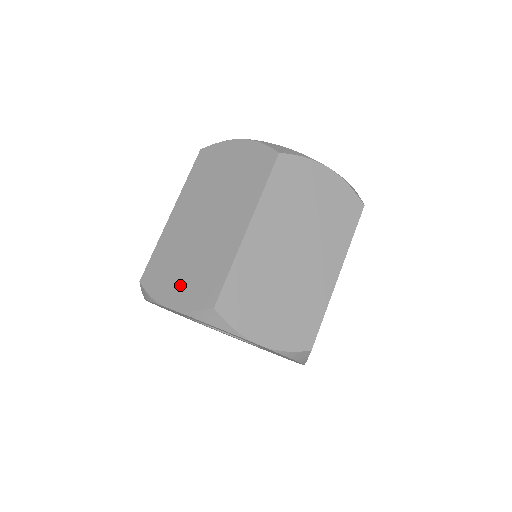
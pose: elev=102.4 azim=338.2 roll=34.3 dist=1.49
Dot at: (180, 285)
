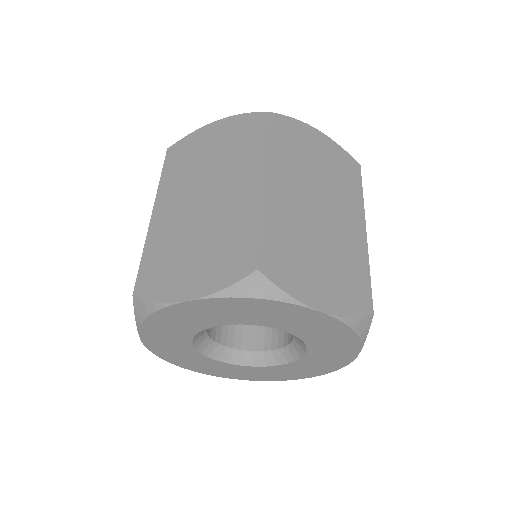
Dot at: occluded
